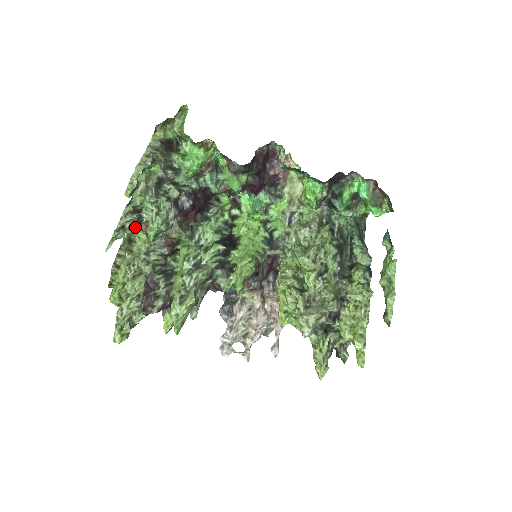
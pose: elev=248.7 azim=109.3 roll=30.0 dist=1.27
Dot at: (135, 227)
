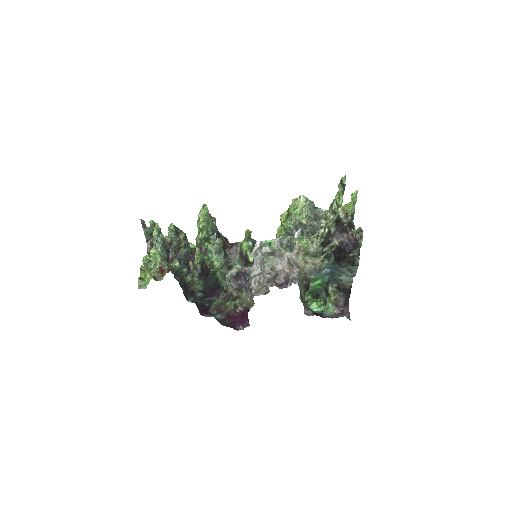
Dot at: occluded
